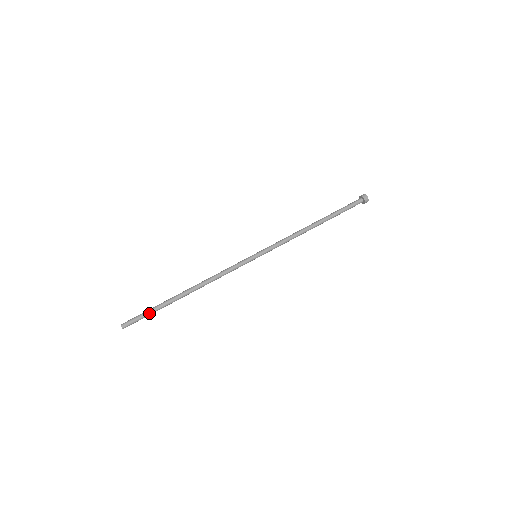
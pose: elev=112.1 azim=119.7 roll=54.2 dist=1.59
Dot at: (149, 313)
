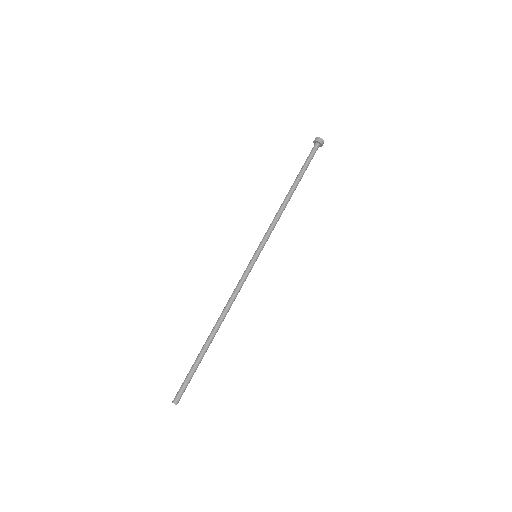
Dot at: (193, 374)
